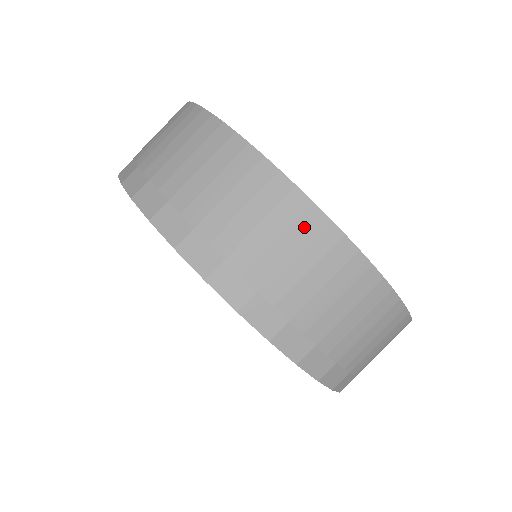
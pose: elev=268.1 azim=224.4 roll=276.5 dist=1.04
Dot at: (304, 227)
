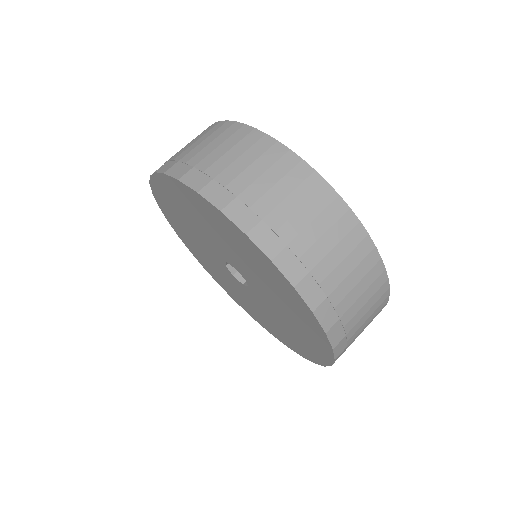
Dot at: (297, 175)
